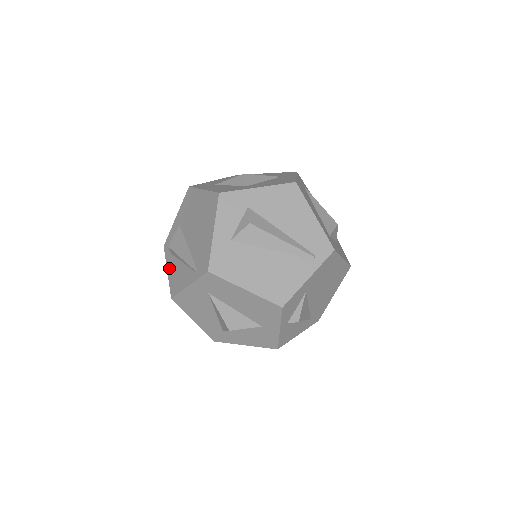
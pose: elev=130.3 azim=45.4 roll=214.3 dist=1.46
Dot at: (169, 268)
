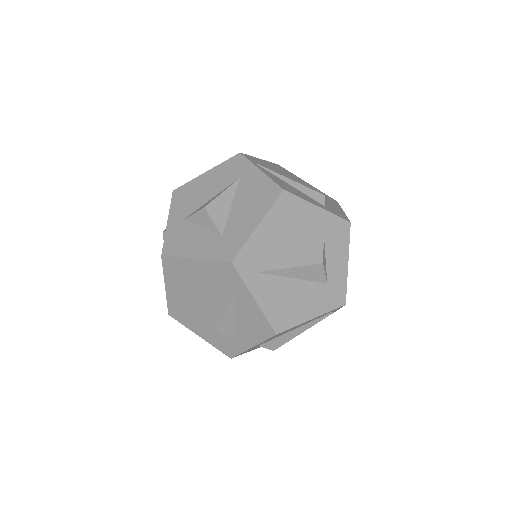
Dot at: occluded
